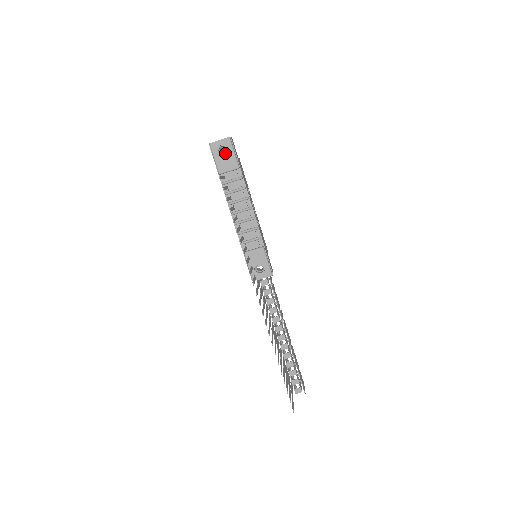
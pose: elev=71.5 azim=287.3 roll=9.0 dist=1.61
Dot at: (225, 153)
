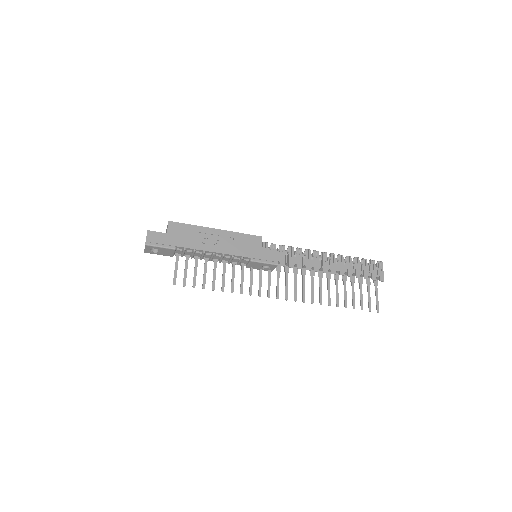
Dot at: occluded
